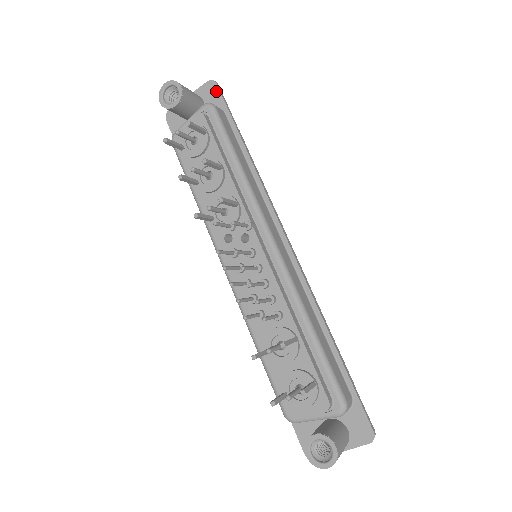
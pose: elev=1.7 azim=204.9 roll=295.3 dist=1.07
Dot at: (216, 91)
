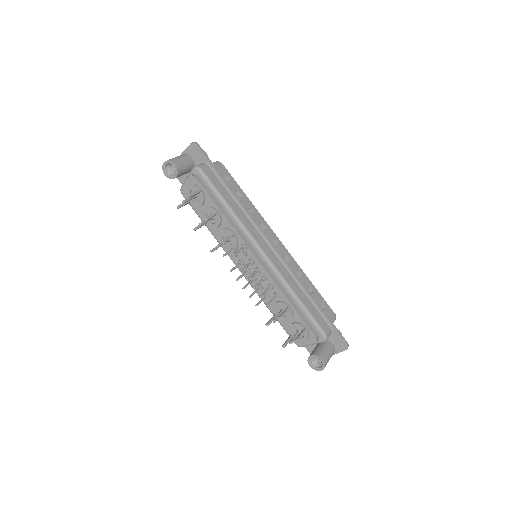
Dot at: (198, 150)
